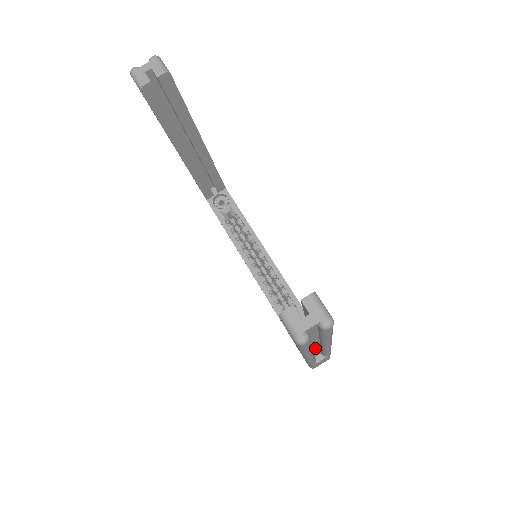
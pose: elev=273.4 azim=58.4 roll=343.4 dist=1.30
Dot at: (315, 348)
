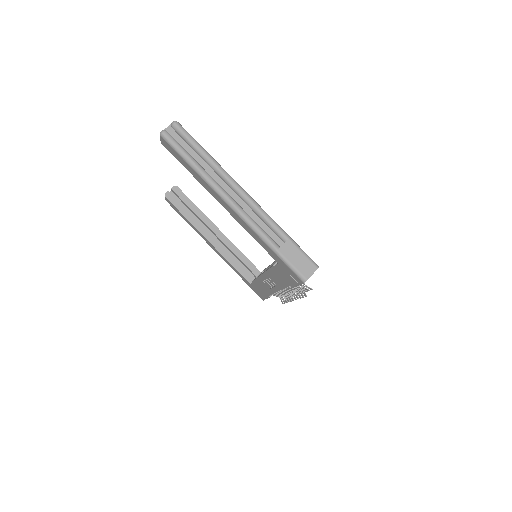
Dot at: (238, 202)
